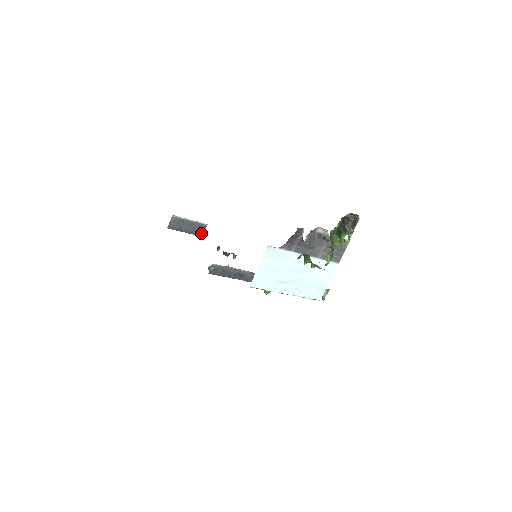
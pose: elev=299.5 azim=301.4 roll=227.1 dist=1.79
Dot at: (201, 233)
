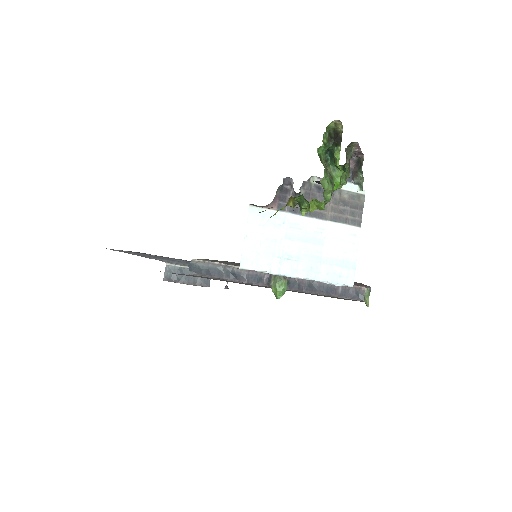
Dot at: (206, 282)
